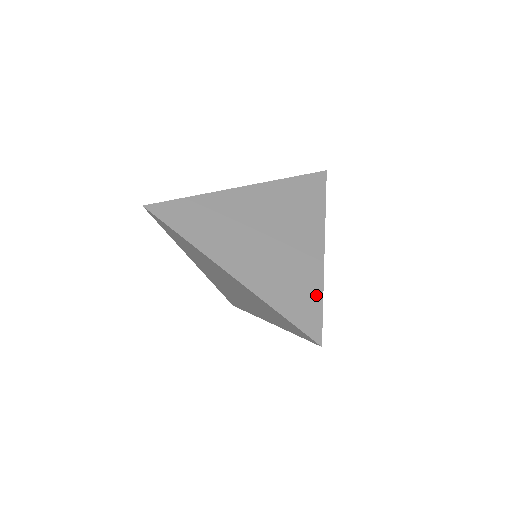
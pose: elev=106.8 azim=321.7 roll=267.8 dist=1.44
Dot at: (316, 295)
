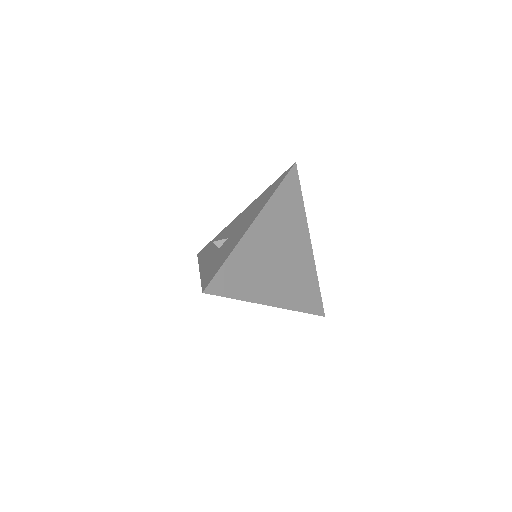
Dot at: (315, 284)
